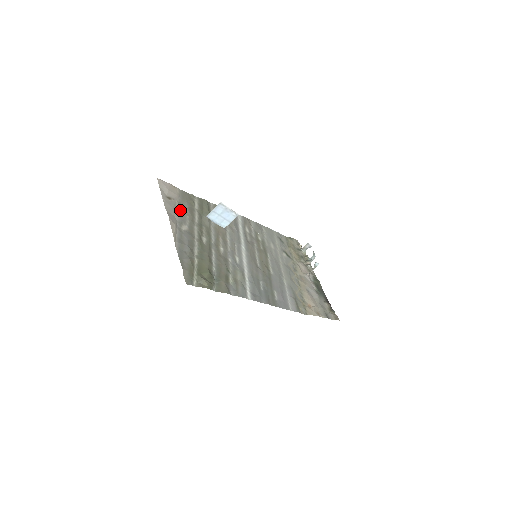
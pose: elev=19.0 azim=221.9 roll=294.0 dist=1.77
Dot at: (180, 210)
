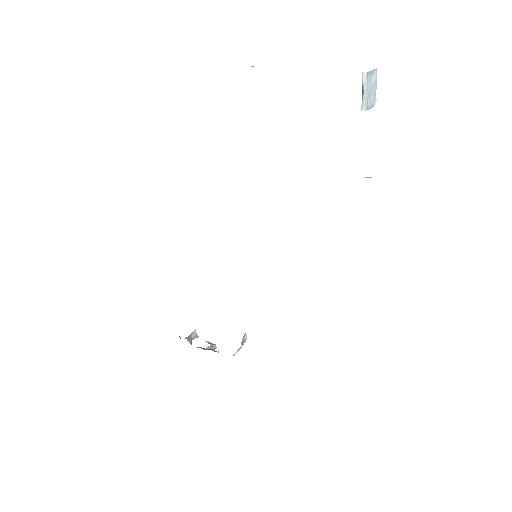
Dot at: occluded
